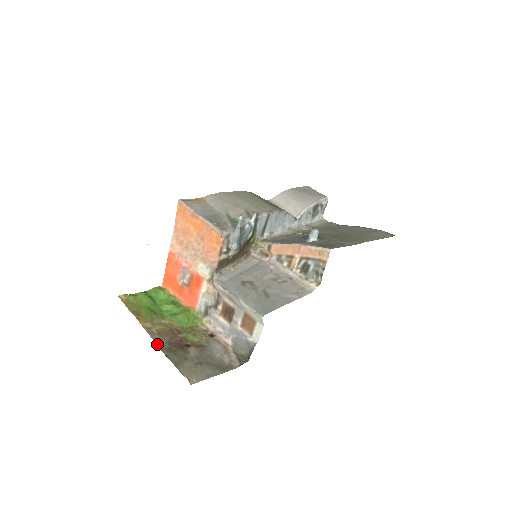
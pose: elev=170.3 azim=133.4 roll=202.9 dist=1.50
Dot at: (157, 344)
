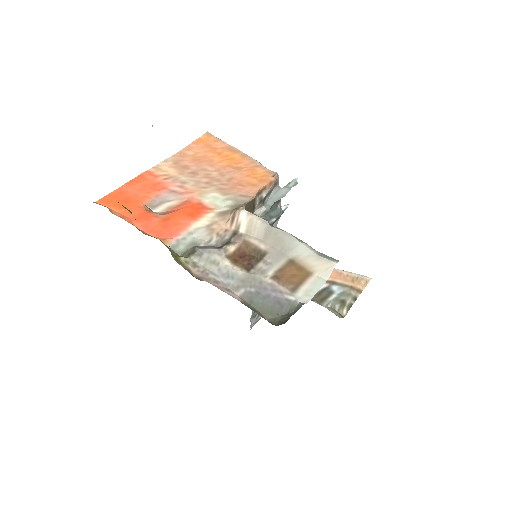
Dot at: occluded
